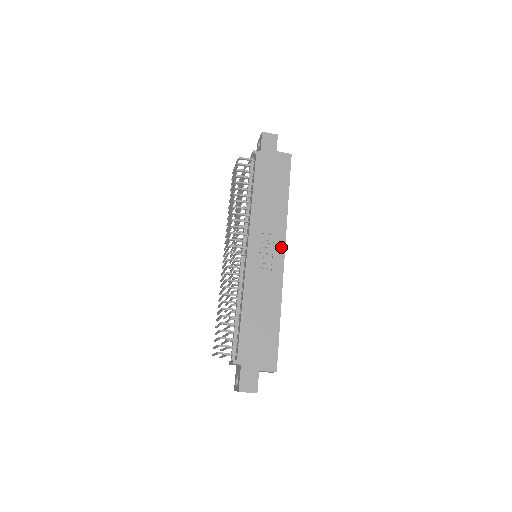
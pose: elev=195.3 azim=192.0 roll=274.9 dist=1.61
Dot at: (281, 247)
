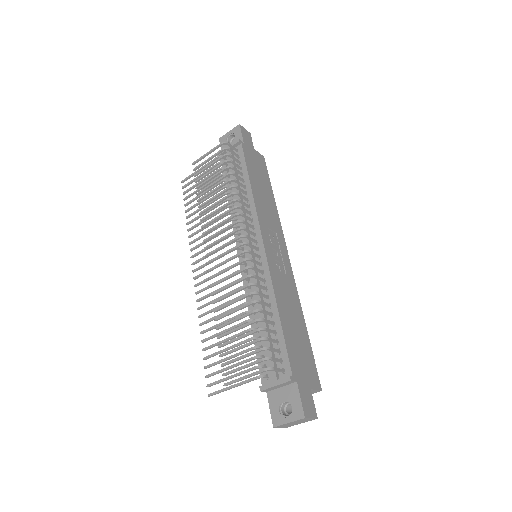
Dot at: (284, 247)
